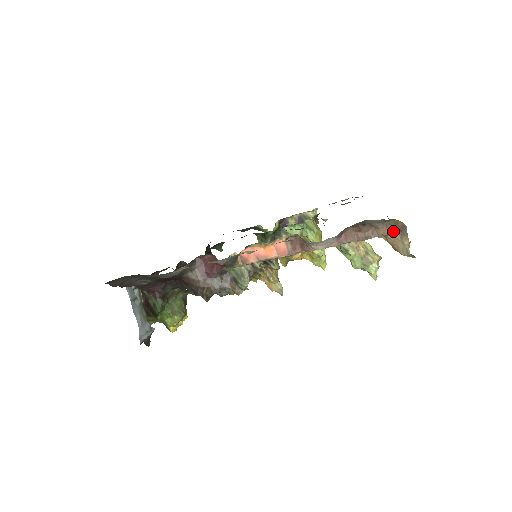
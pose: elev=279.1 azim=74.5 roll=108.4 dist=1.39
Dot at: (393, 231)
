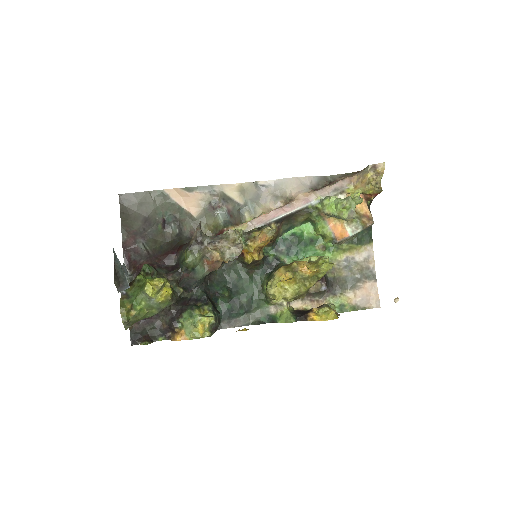
Dot at: (353, 175)
